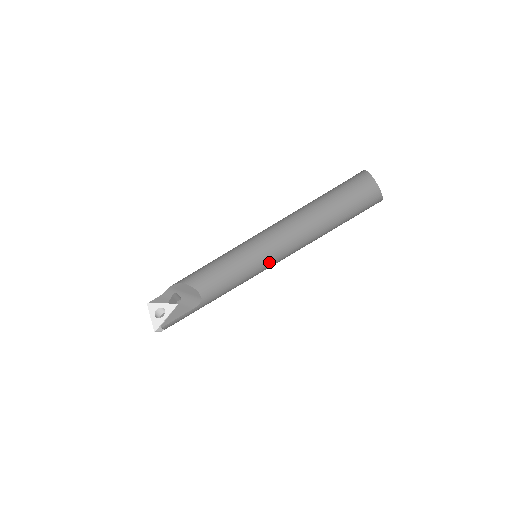
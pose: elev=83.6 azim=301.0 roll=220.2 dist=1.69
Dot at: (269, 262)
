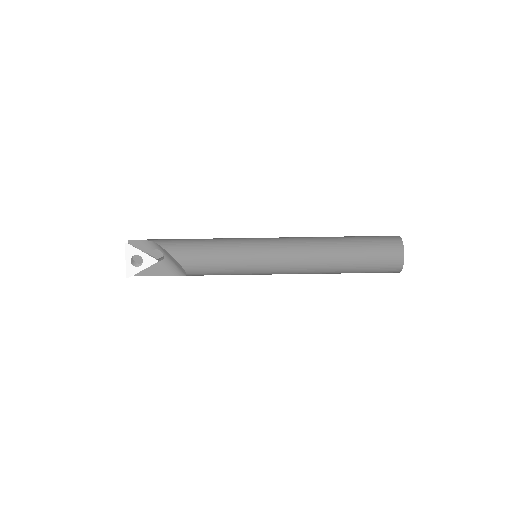
Dot at: (265, 274)
